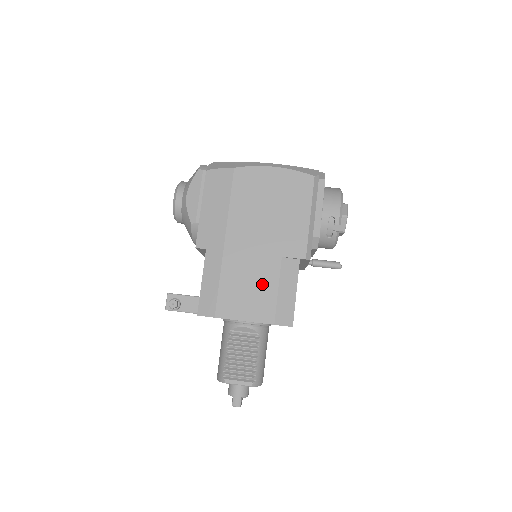
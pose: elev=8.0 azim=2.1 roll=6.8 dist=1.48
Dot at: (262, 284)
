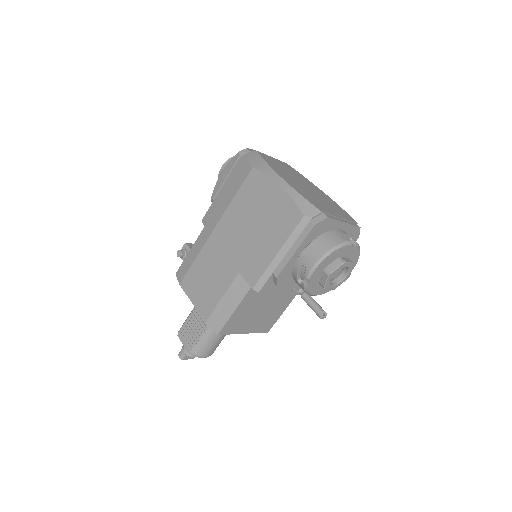
Dot at: (216, 284)
